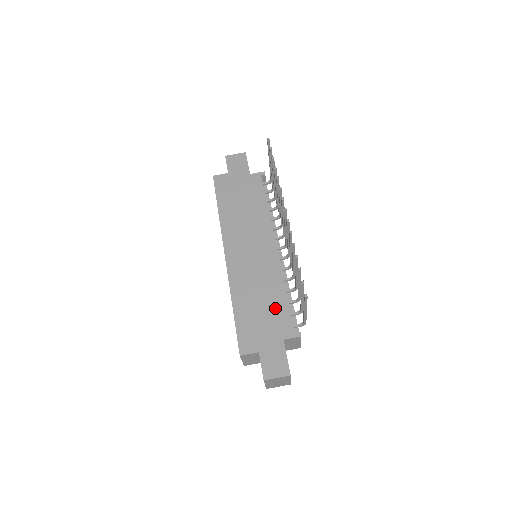
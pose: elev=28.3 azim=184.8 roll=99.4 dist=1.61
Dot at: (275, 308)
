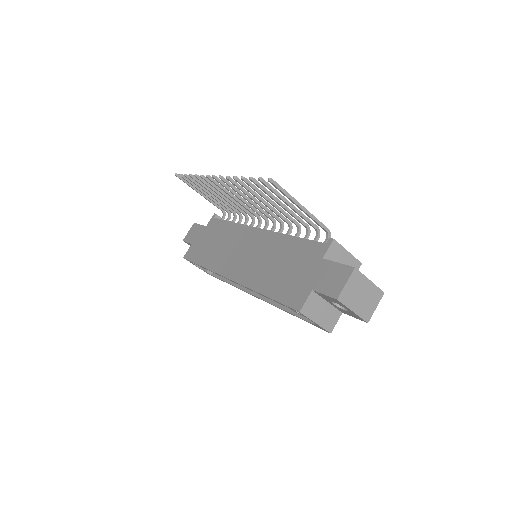
Dot at: (294, 253)
